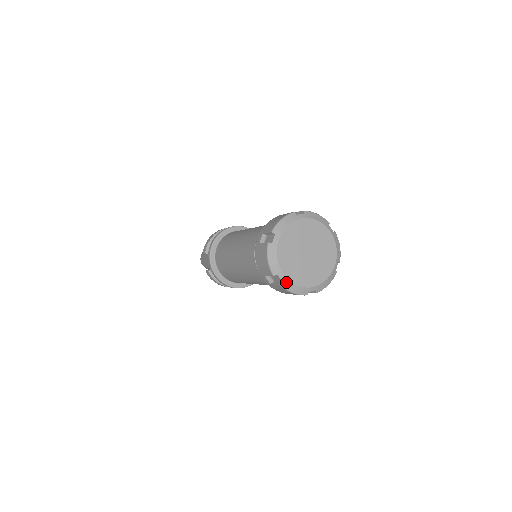
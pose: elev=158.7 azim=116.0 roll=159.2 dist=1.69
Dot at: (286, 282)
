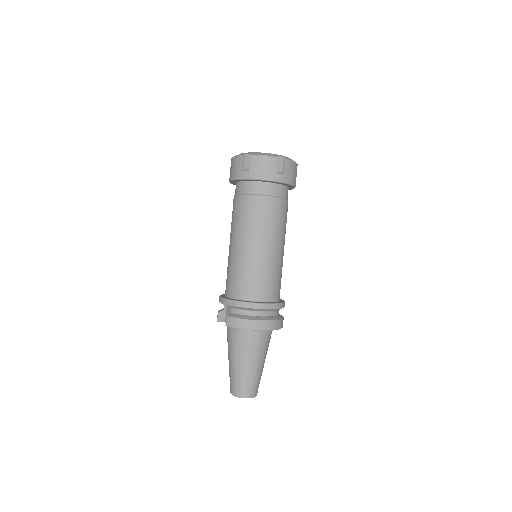
Dot at: (254, 153)
